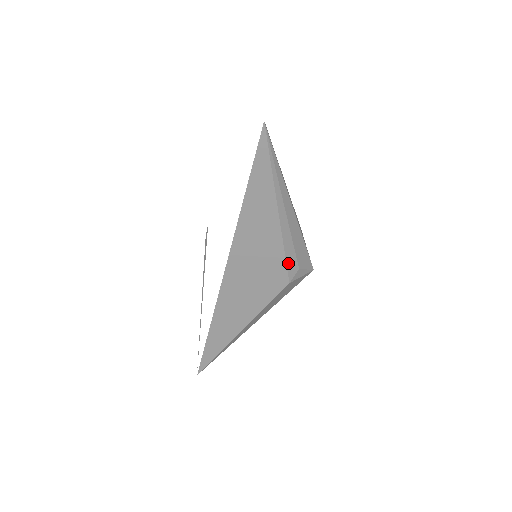
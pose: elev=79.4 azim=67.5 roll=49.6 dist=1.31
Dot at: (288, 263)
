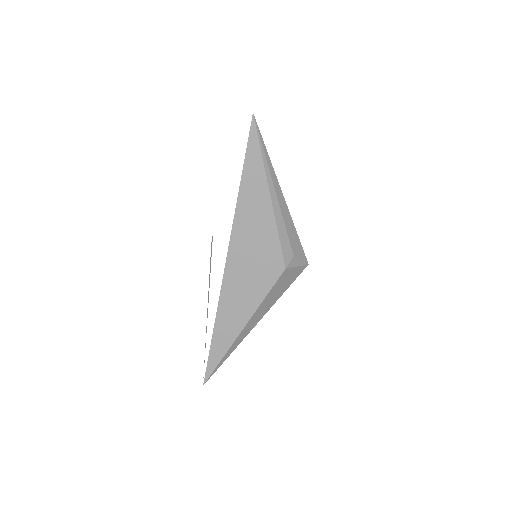
Dot at: (283, 247)
